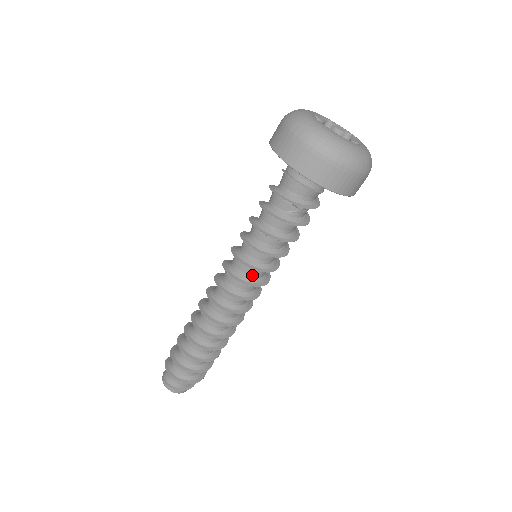
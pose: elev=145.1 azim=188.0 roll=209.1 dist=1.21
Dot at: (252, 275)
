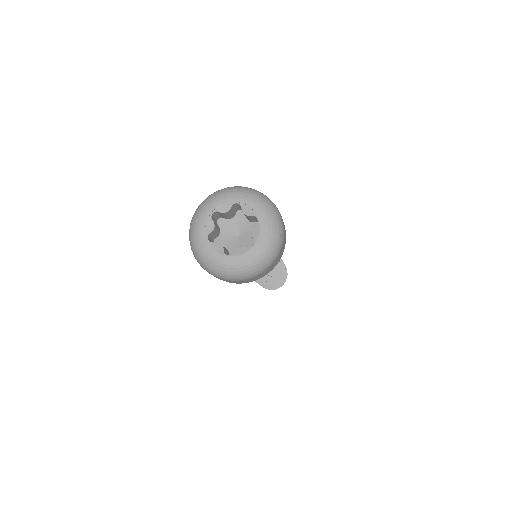
Dot at: occluded
